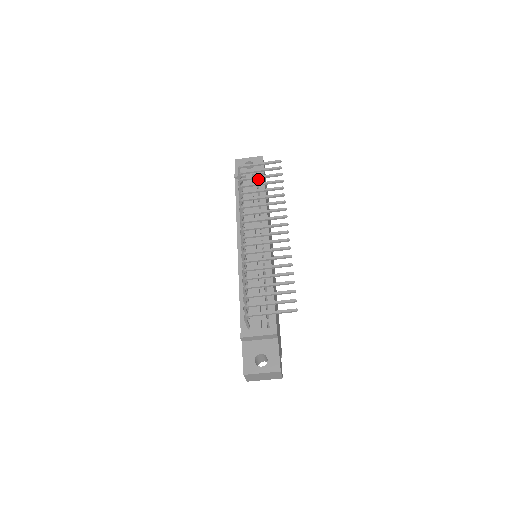
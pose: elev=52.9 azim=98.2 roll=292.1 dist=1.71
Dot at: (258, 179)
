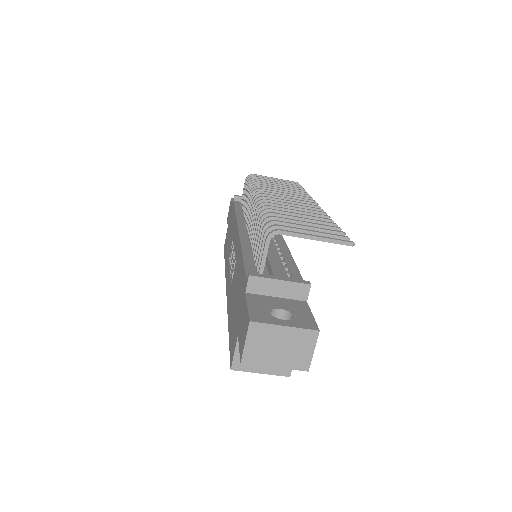
Dot at: occluded
